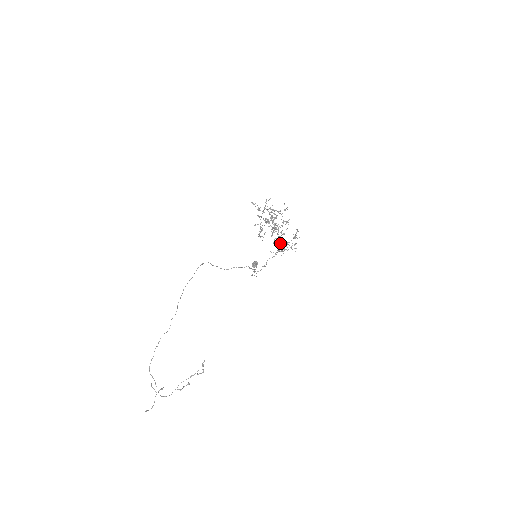
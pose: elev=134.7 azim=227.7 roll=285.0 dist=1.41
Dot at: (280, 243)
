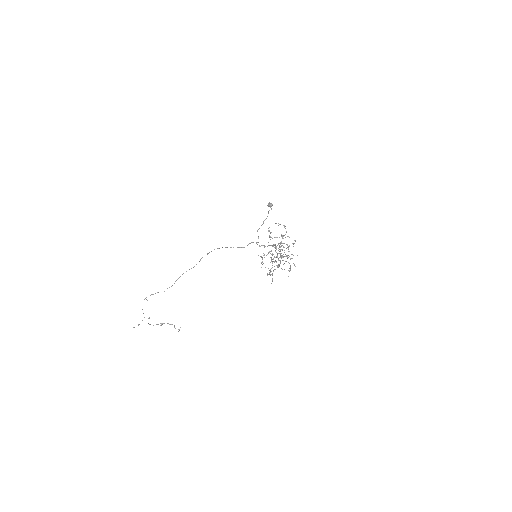
Dot at: (278, 260)
